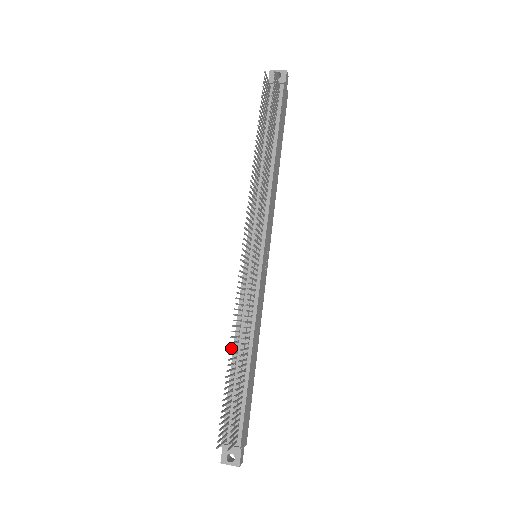
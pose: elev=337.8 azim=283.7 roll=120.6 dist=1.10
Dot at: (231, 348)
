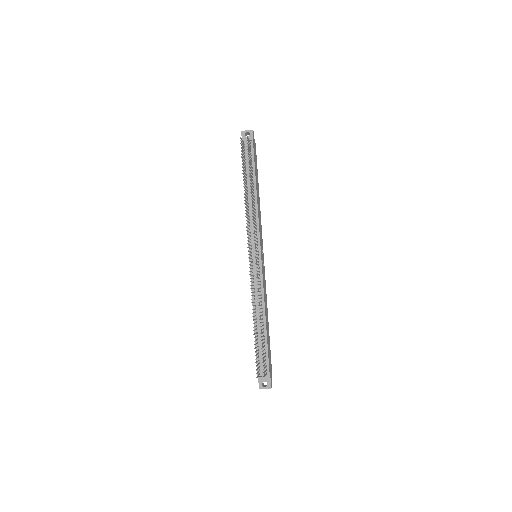
Dot at: (253, 316)
